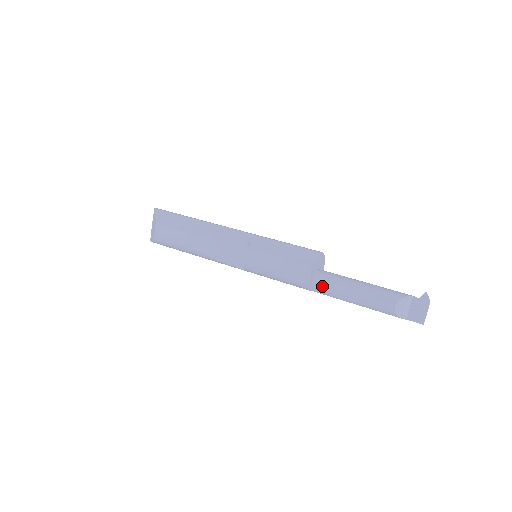
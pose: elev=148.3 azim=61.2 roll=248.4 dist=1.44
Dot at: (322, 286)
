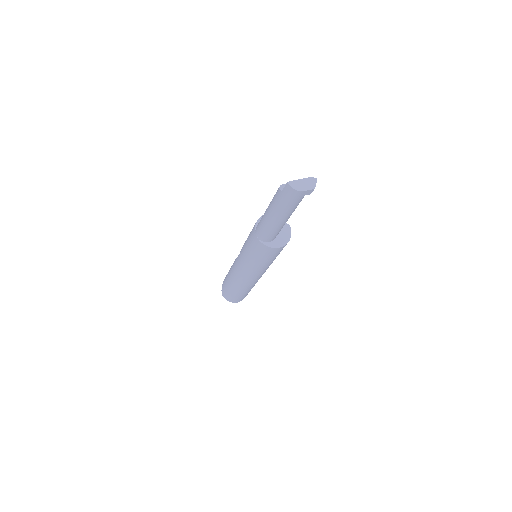
Dot at: occluded
